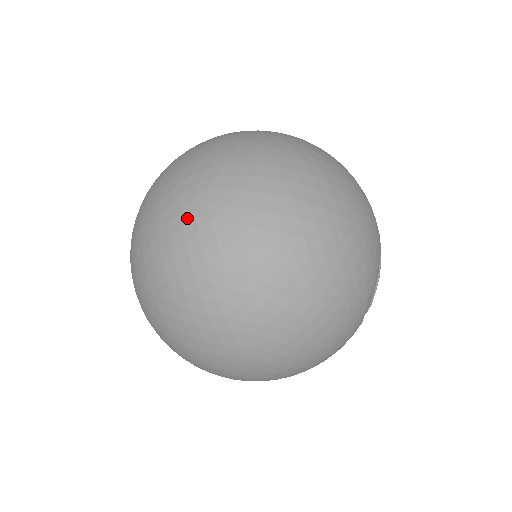
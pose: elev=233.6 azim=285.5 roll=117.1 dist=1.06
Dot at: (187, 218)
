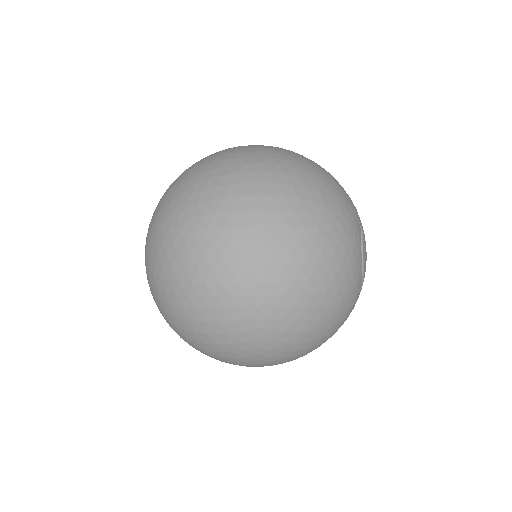
Dot at: (175, 234)
